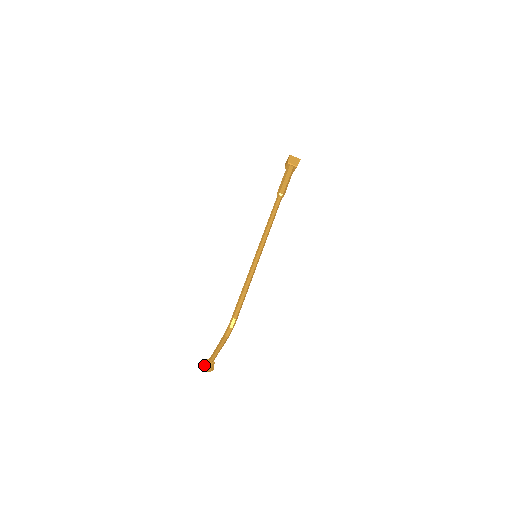
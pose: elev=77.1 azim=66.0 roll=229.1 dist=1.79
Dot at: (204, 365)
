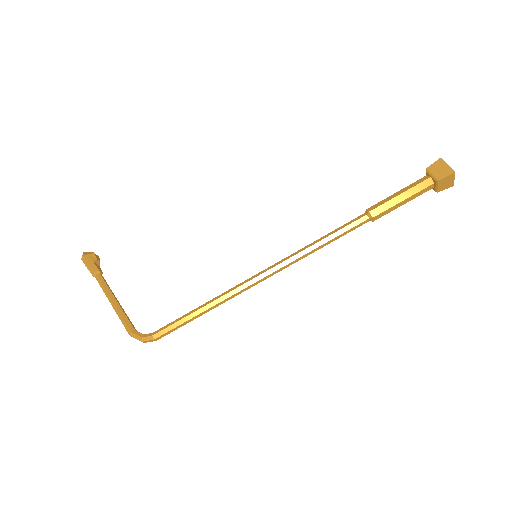
Dot at: (86, 266)
